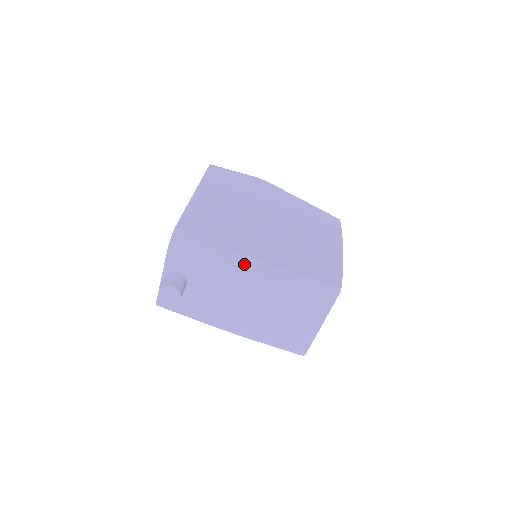
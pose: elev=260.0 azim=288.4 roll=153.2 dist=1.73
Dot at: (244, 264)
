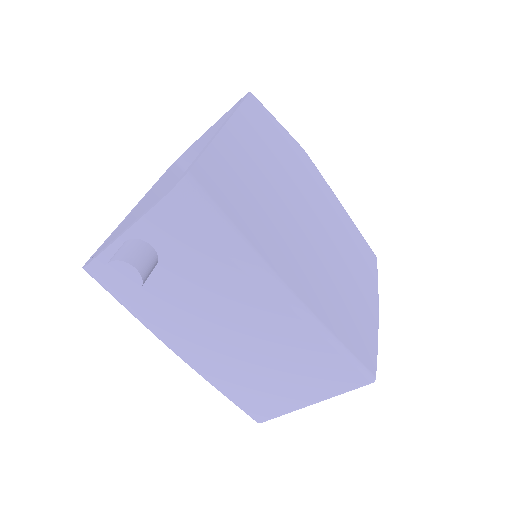
Dot at: (267, 286)
